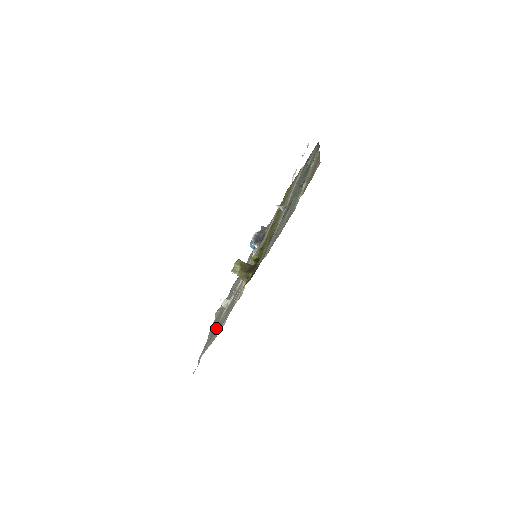
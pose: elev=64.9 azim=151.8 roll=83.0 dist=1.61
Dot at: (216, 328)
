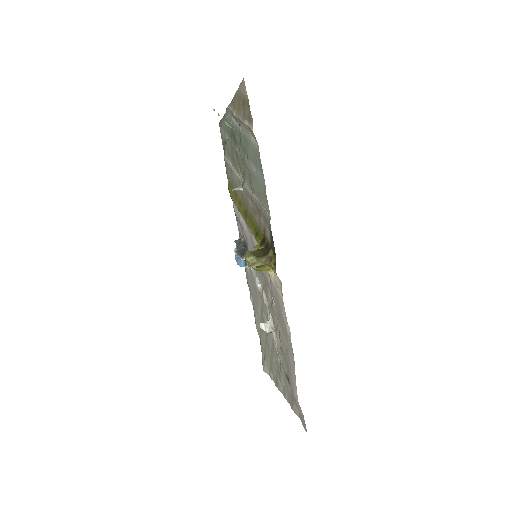
Dot at: (282, 358)
